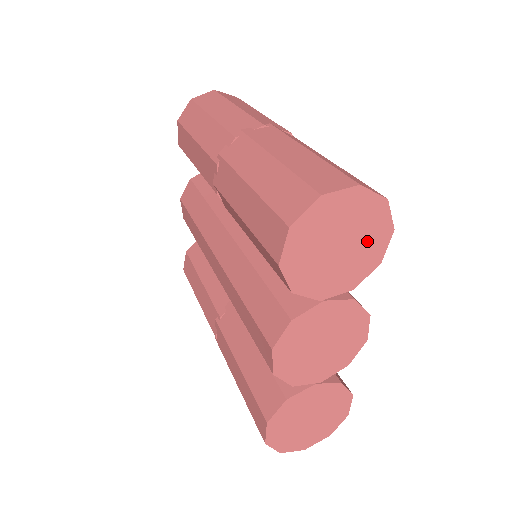
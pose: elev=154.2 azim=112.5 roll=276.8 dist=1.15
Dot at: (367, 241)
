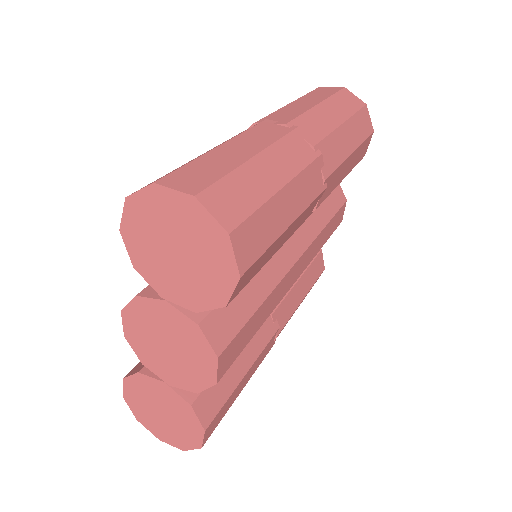
Dot at: (208, 268)
